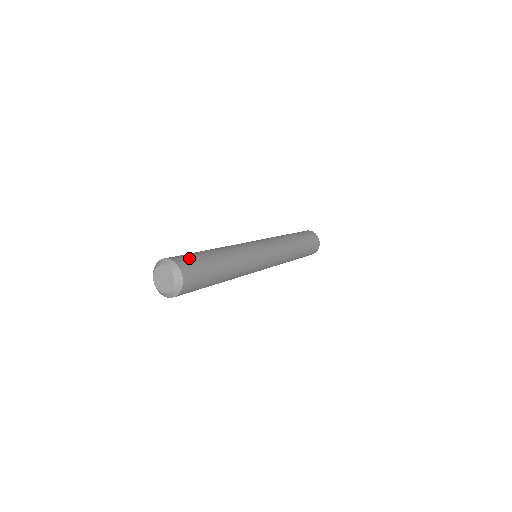
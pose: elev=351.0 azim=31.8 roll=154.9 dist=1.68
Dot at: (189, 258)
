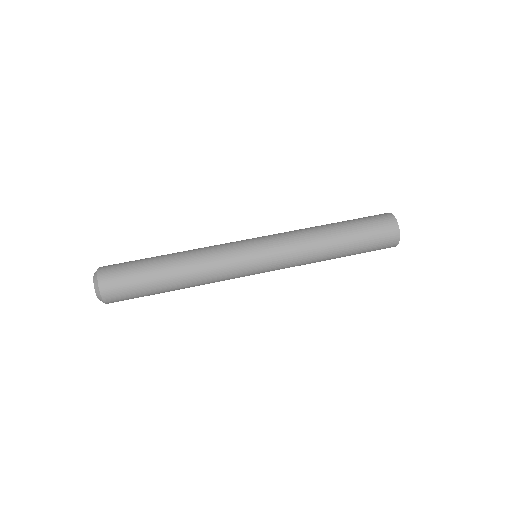
Dot at: (120, 274)
